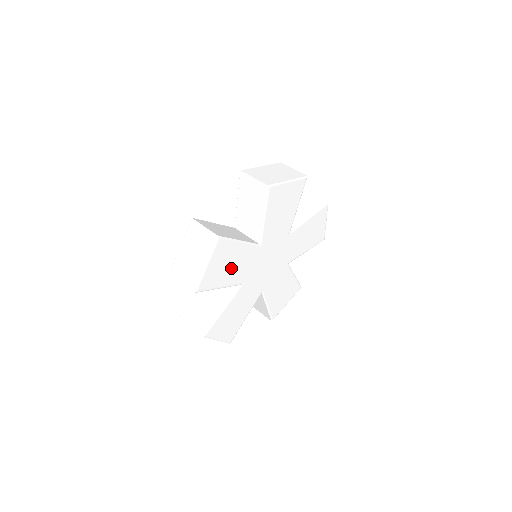
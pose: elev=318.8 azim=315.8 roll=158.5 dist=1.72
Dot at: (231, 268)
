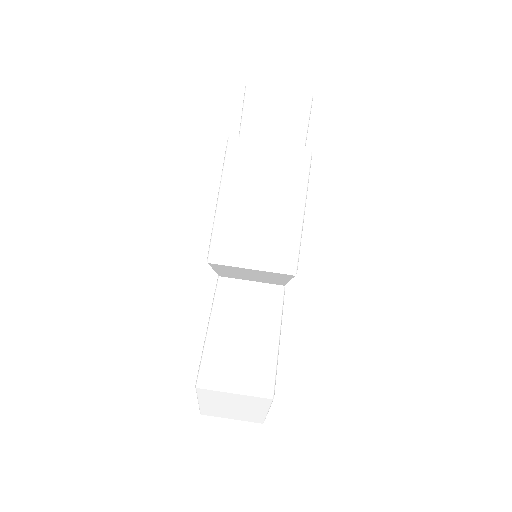
Dot at: occluded
